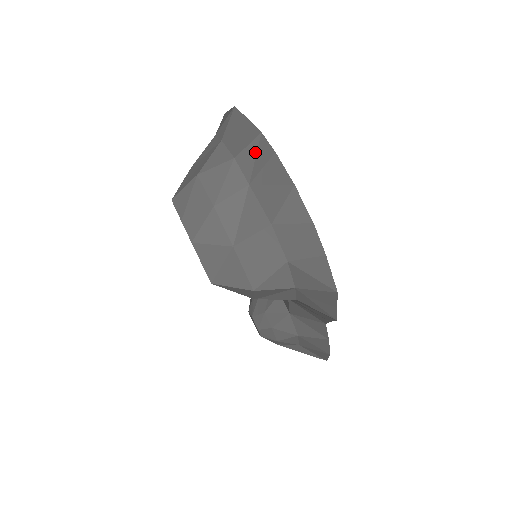
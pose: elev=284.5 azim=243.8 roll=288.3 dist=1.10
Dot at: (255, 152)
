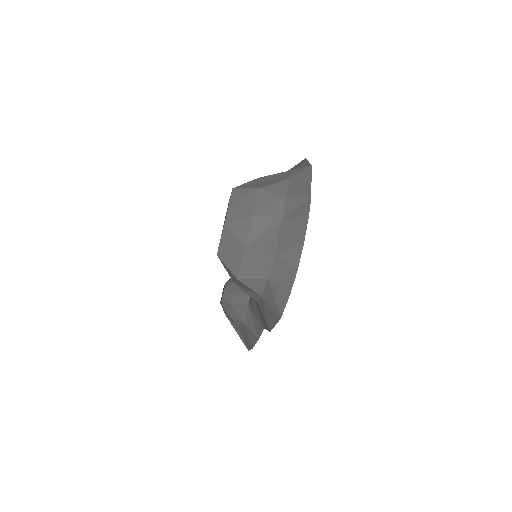
Dot at: (299, 205)
